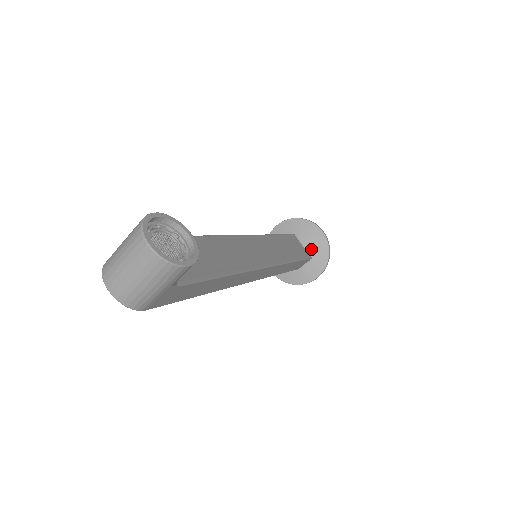
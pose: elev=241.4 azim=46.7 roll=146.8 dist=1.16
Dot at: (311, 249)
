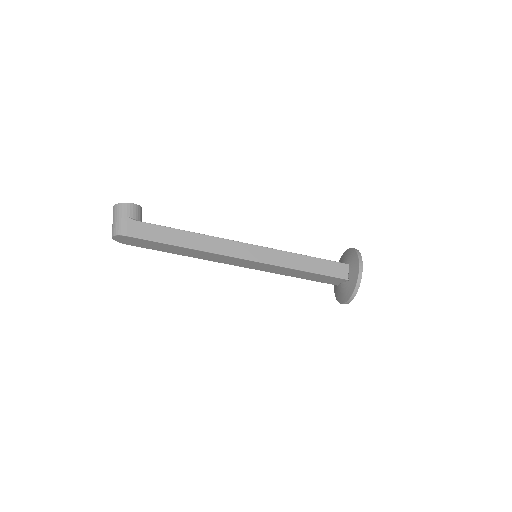
Dot at: (346, 261)
